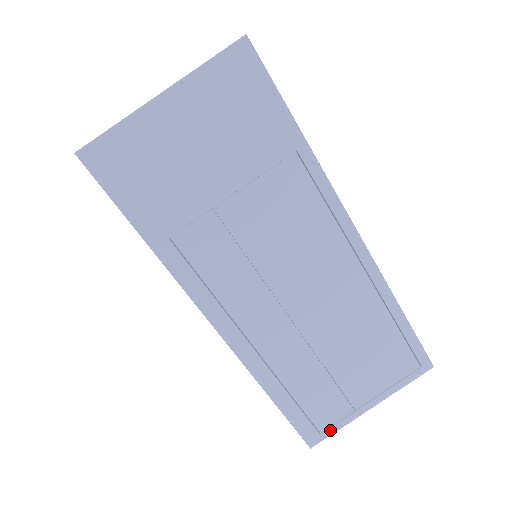
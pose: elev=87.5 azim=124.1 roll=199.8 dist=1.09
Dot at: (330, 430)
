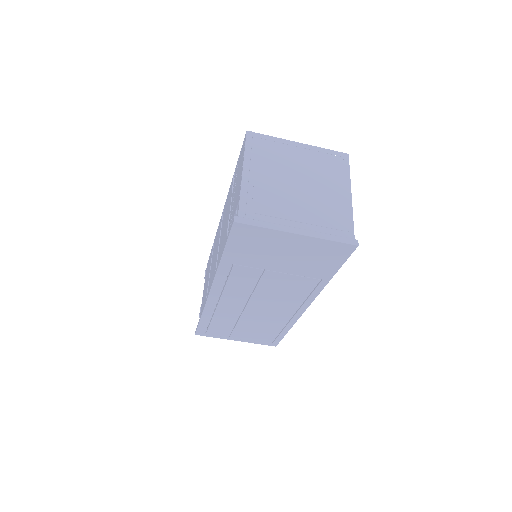
Dot at: (211, 336)
